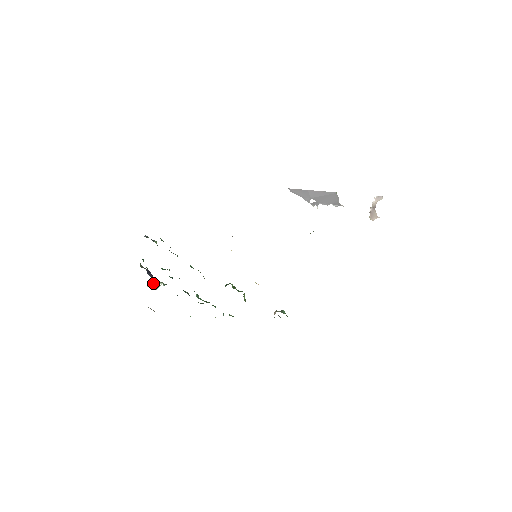
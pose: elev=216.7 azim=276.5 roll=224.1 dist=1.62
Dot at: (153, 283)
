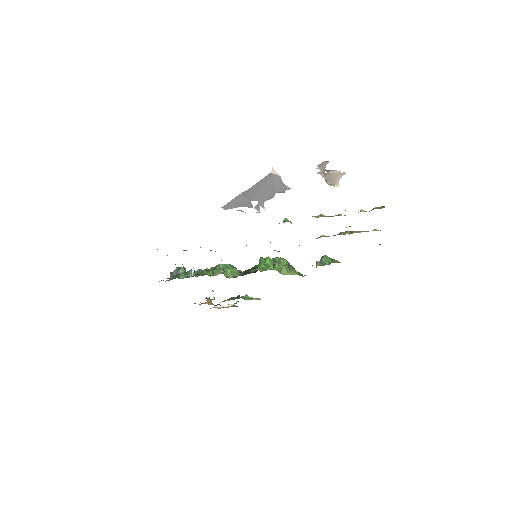
Dot at: (209, 299)
